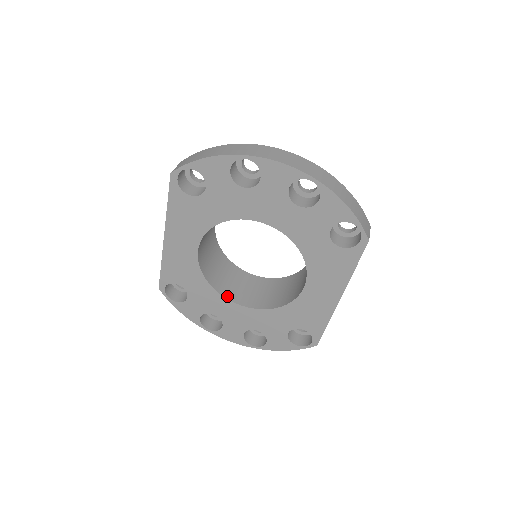
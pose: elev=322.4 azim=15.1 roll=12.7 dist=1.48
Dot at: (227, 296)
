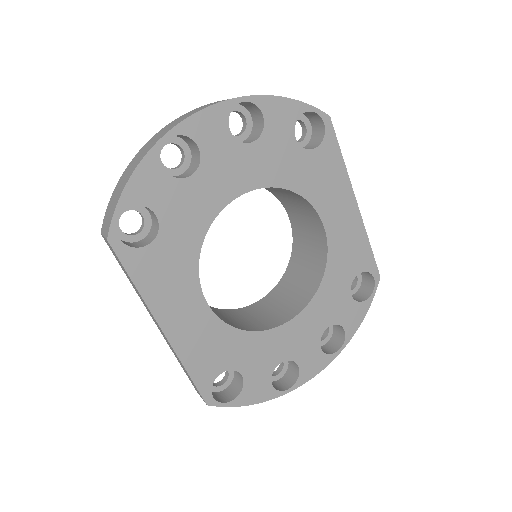
Dot at: (273, 326)
